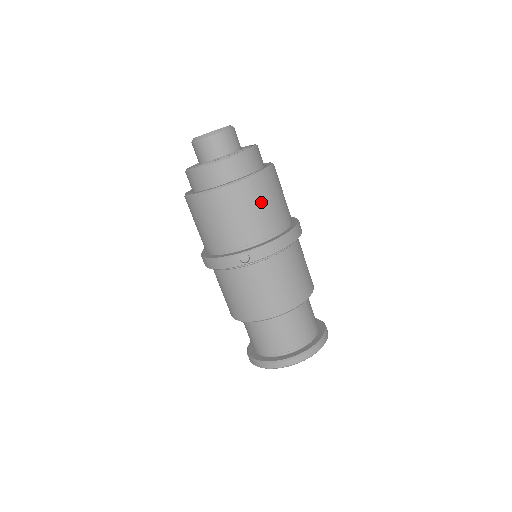
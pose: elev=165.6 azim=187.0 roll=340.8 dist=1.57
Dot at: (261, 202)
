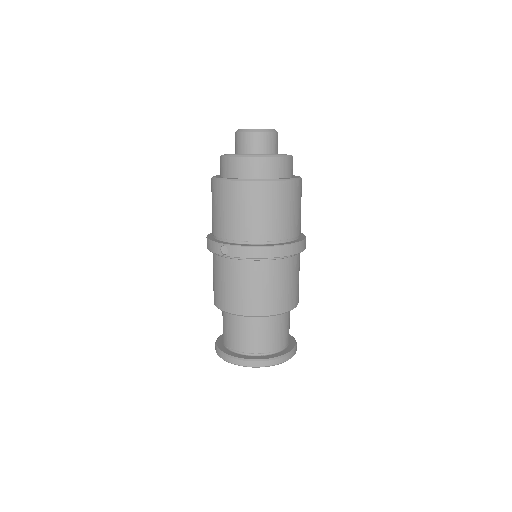
Dot at: (258, 208)
